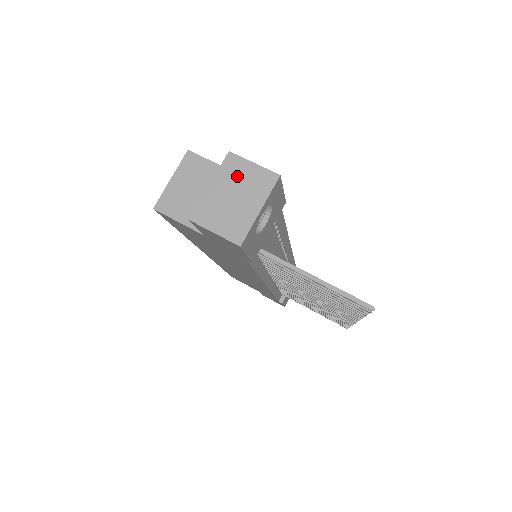
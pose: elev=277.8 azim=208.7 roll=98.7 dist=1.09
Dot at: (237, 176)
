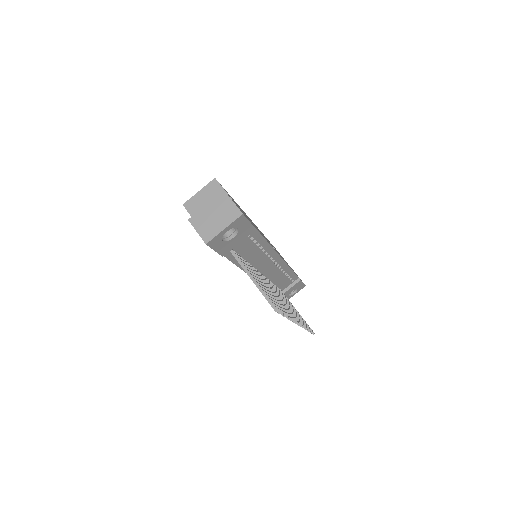
Dot at: (221, 205)
